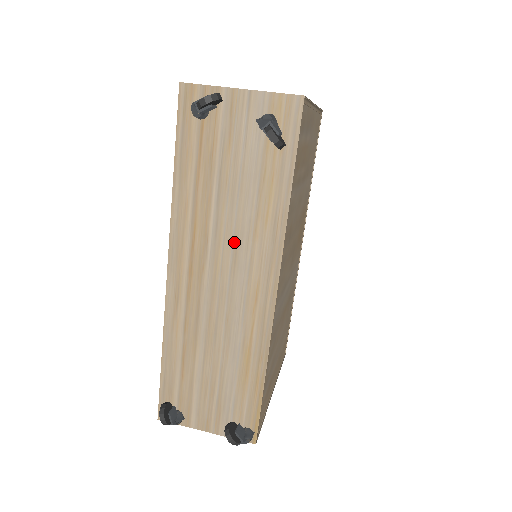
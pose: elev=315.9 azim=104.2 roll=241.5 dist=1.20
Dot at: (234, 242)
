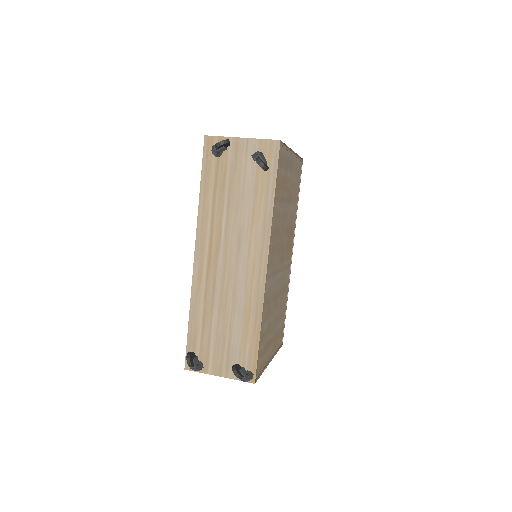
Dot at: (238, 234)
